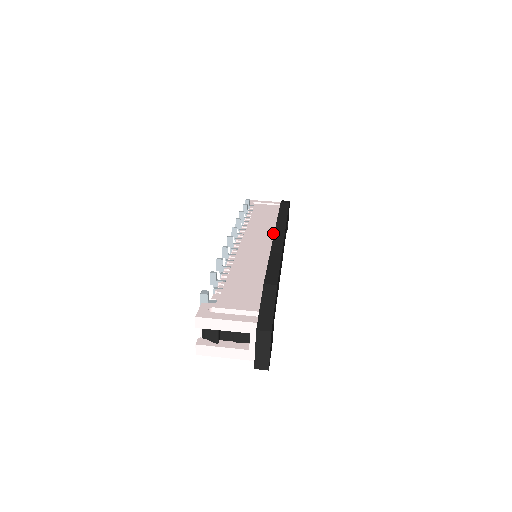
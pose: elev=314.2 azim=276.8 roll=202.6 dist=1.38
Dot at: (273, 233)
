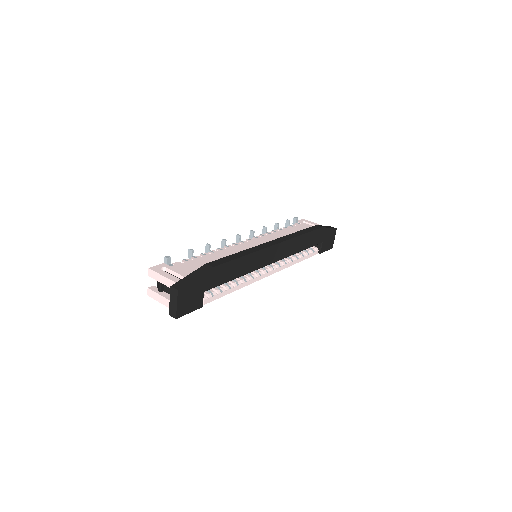
Dot at: occluded
